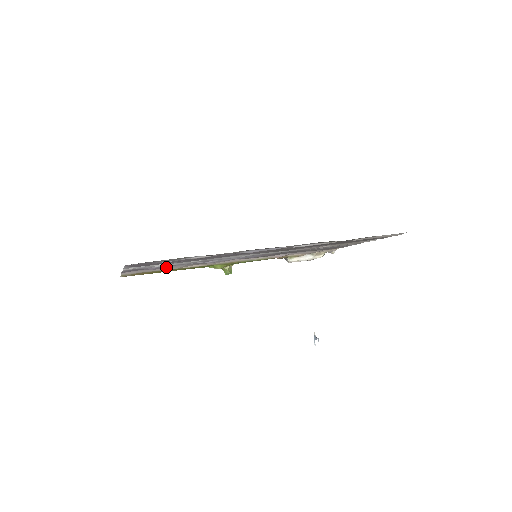
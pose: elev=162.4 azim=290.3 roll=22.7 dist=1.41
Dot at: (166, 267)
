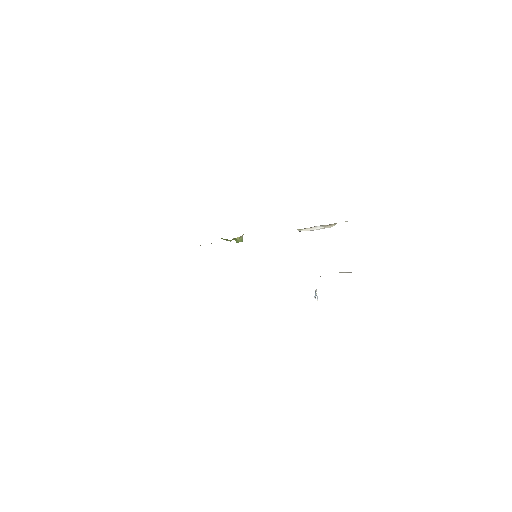
Dot at: occluded
